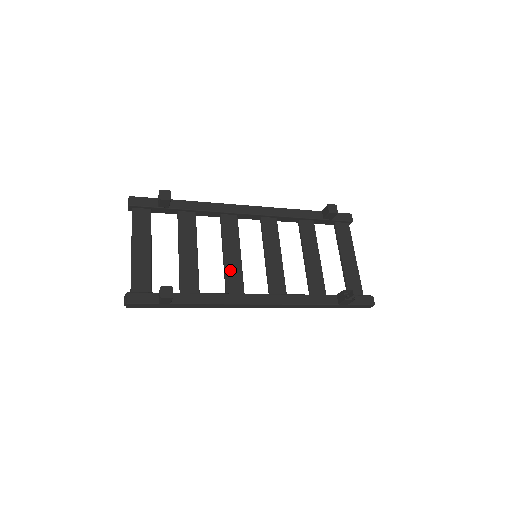
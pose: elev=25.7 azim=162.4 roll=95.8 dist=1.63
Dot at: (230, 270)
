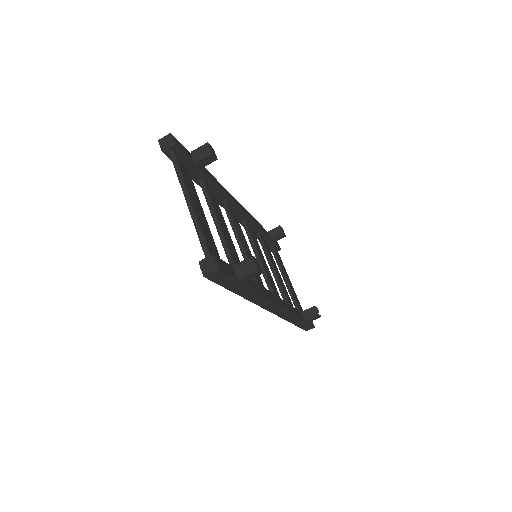
Dot at: occluded
